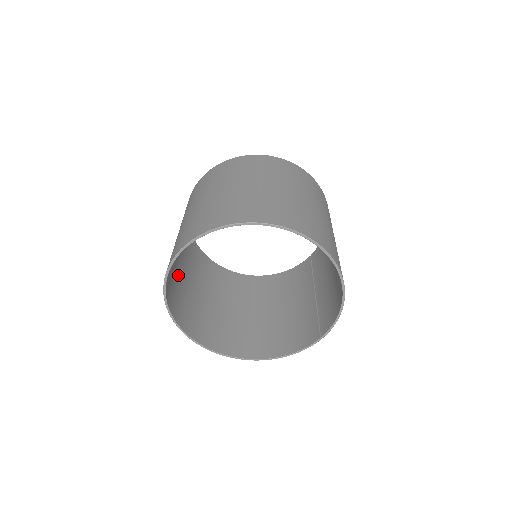
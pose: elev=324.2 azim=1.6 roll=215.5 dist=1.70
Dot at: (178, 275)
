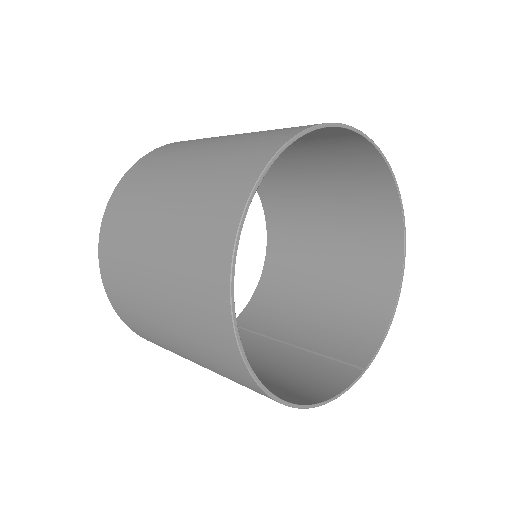
Dot at: (177, 225)
